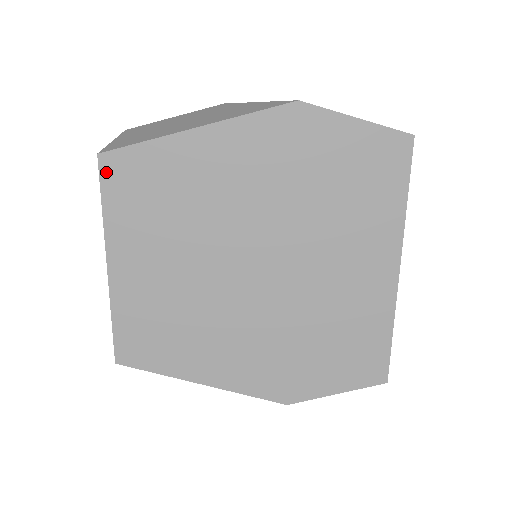
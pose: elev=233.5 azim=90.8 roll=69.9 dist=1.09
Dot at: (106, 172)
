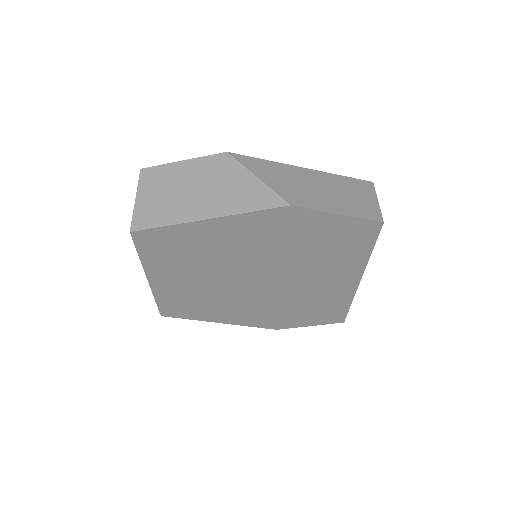
Dot at: (138, 240)
